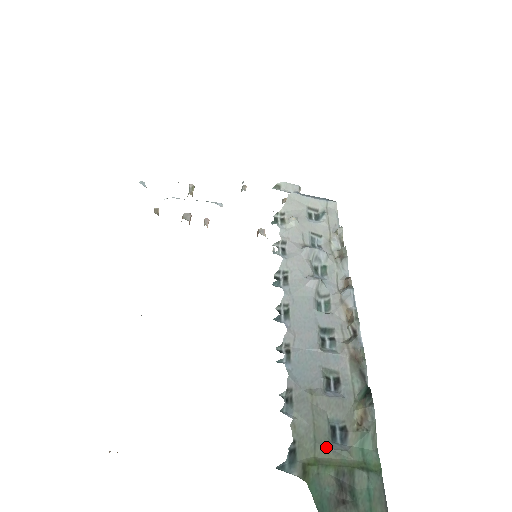
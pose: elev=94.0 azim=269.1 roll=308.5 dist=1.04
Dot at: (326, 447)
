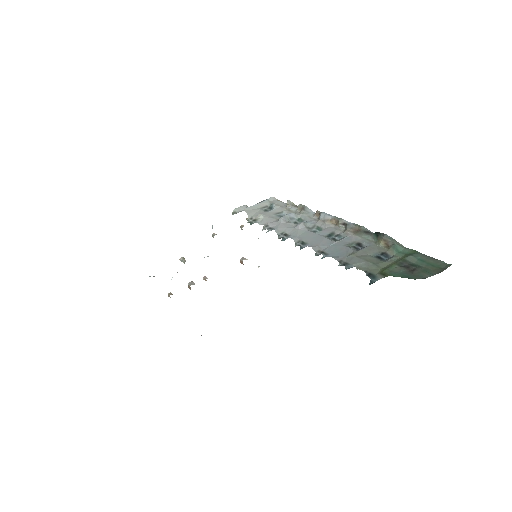
Dot at: (382, 262)
